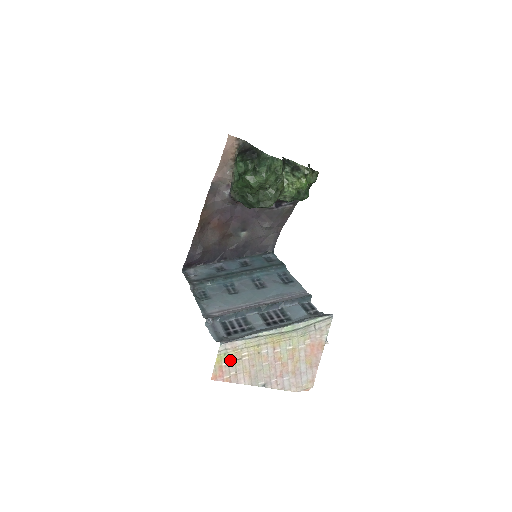
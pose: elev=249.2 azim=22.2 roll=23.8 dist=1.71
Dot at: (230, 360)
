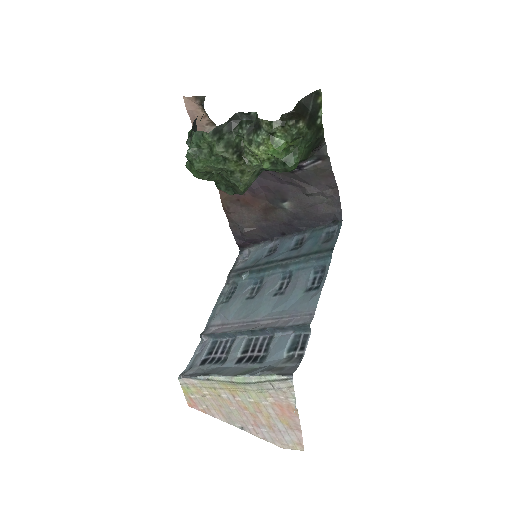
Dot at: (195, 394)
